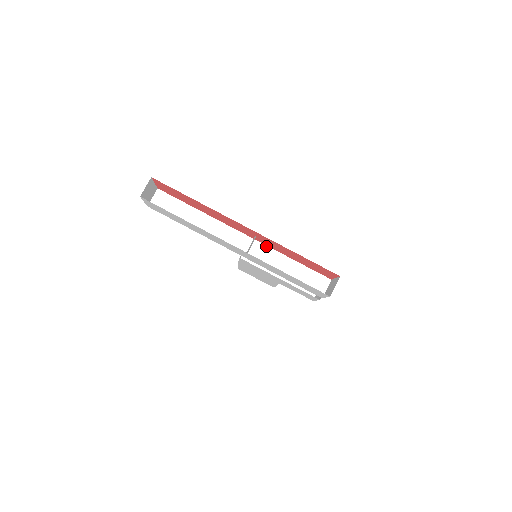
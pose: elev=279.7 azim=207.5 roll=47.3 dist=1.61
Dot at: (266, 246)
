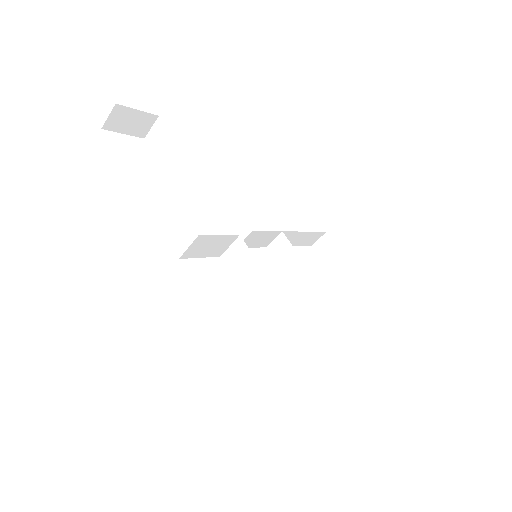
Dot at: (250, 252)
